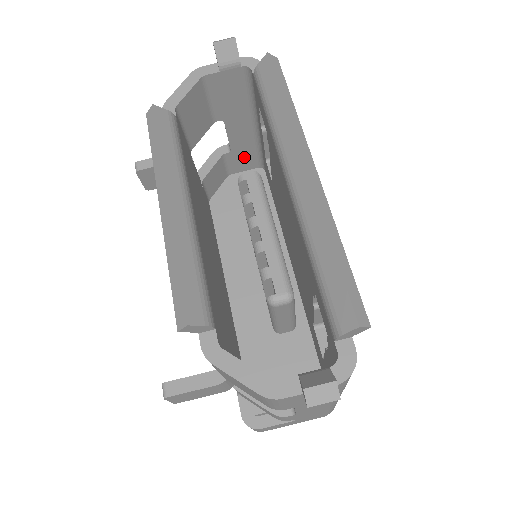
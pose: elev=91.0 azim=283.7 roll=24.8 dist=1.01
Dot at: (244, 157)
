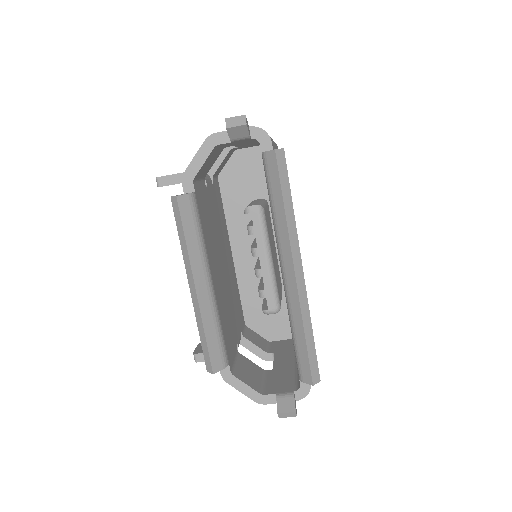
Dot at: occluded
